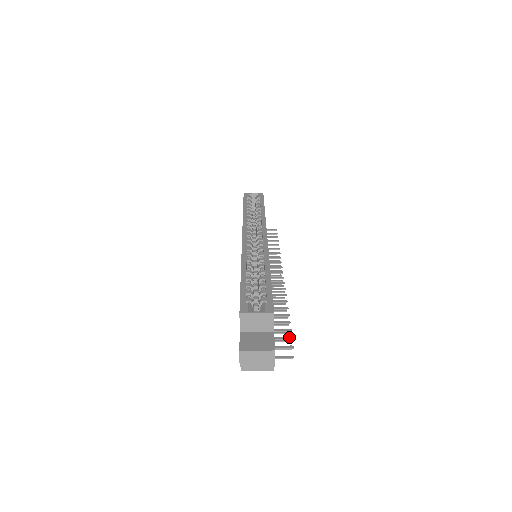
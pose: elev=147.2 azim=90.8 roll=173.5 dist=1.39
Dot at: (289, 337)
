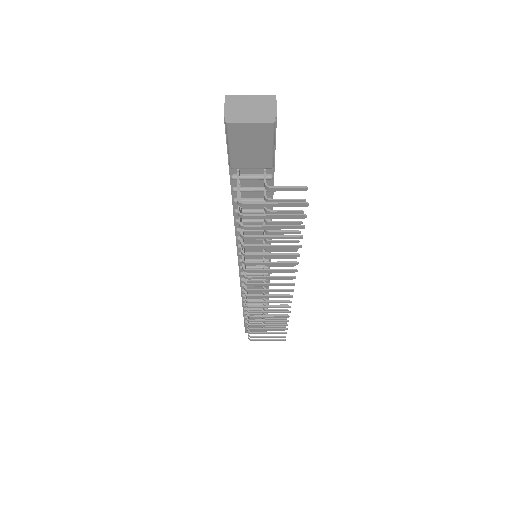
Dot at: (300, 201)
